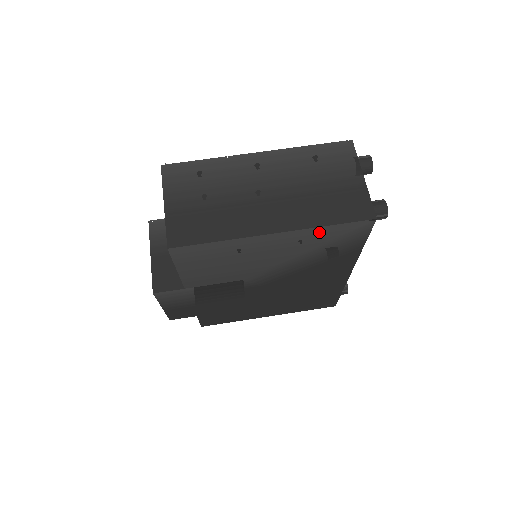
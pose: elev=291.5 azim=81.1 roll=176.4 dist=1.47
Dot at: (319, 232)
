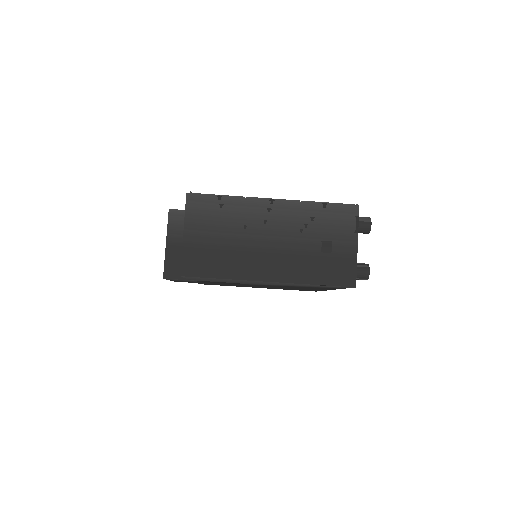
Dot at: (307, 284)
